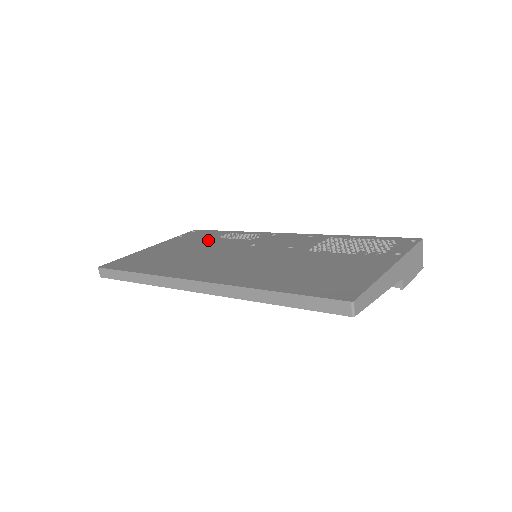
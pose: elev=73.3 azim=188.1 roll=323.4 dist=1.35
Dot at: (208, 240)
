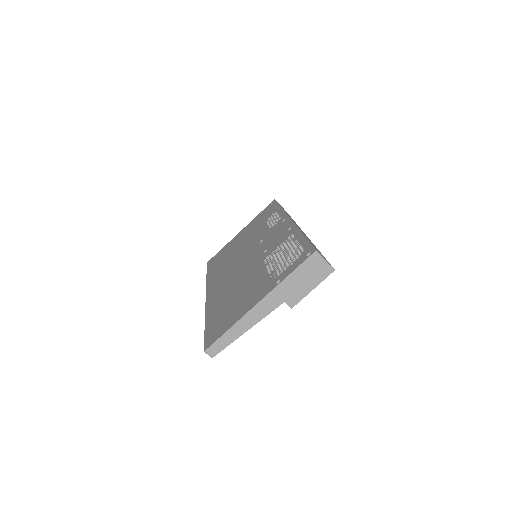
Dot at: (259, 225)
